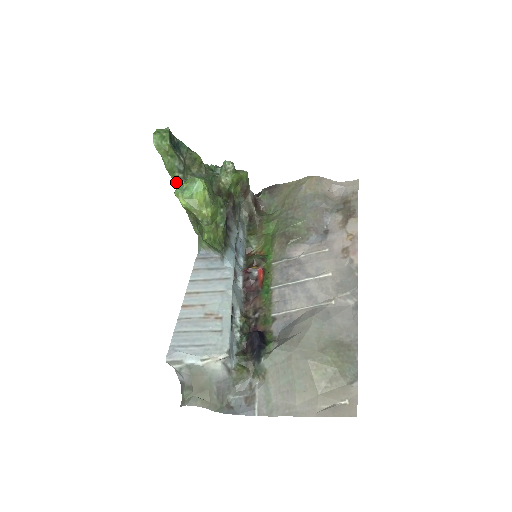
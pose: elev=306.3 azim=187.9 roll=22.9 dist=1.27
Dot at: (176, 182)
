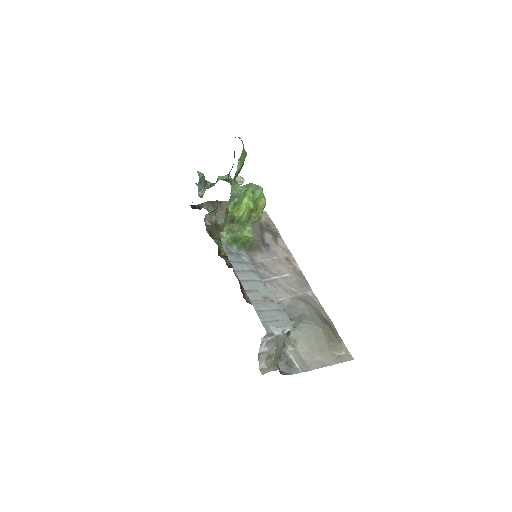
Dot at: (234, 184)
